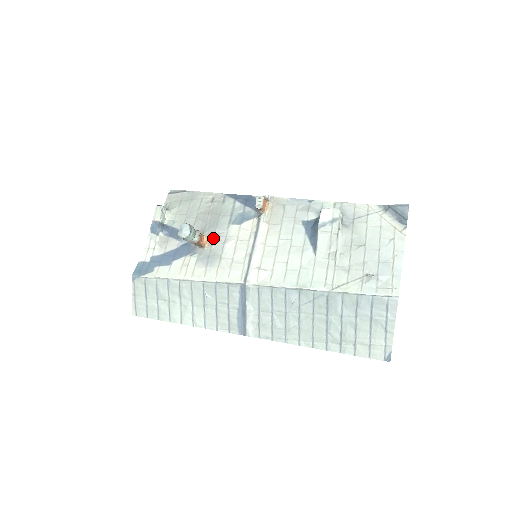
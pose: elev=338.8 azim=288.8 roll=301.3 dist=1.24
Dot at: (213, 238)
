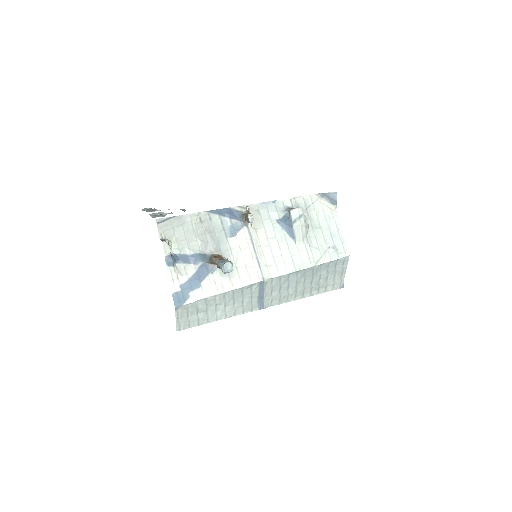
Dot at: (222, 254)
